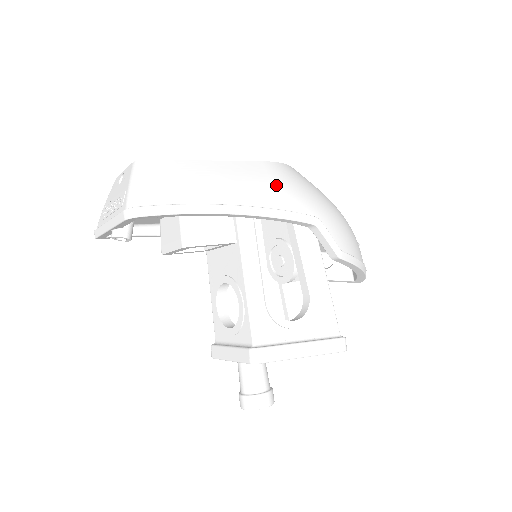
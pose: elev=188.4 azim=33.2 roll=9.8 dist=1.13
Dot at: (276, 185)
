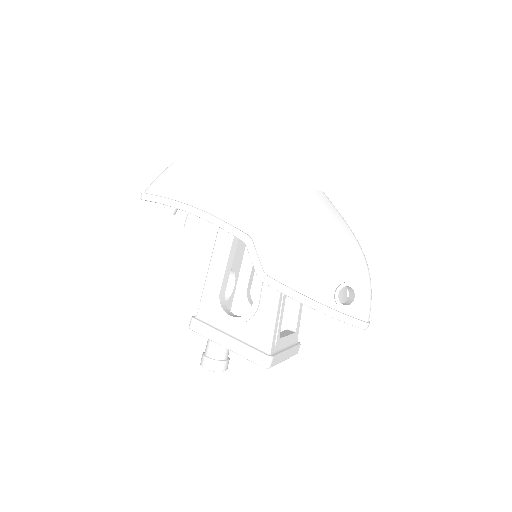
Dot at: (239, 199)
